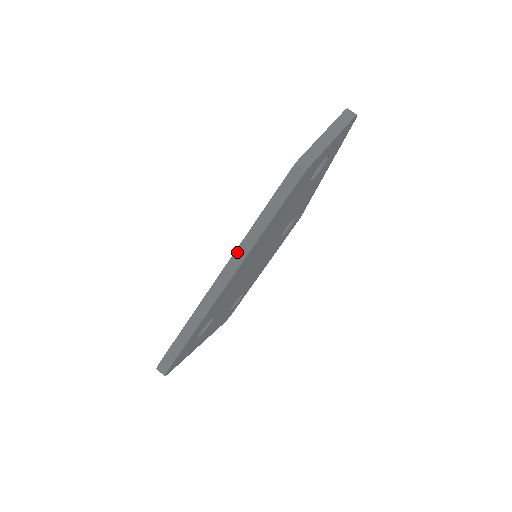
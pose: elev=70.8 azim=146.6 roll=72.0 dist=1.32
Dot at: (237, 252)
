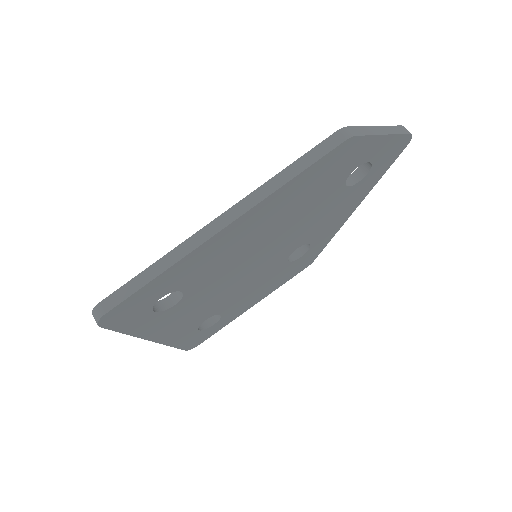
Dot at: (246, 199)
